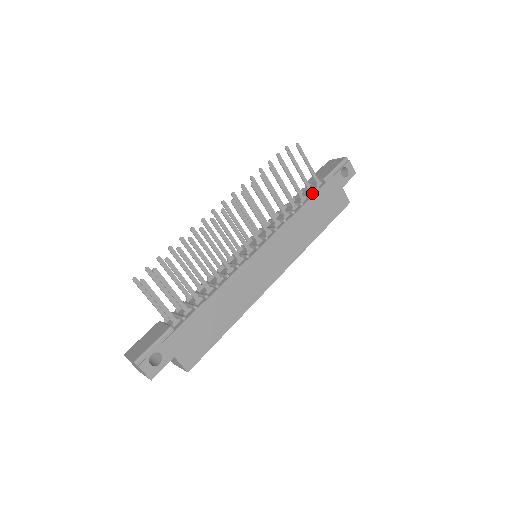
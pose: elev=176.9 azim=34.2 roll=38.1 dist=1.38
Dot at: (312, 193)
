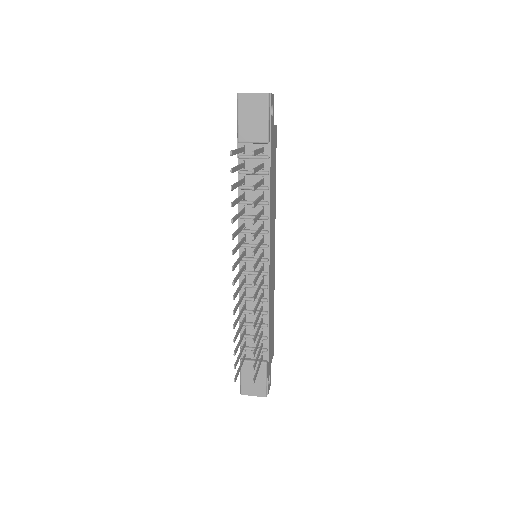
Dot at: (265, 166)
